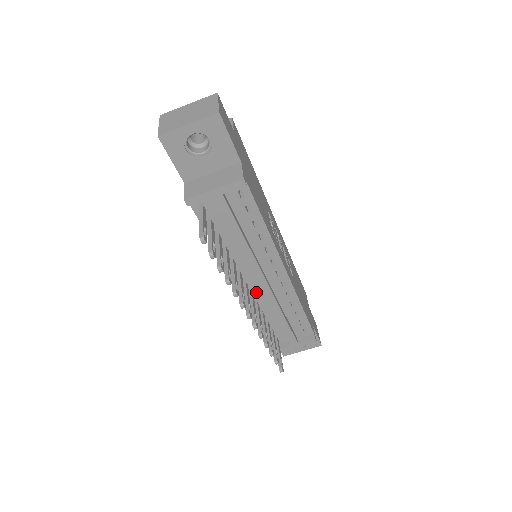
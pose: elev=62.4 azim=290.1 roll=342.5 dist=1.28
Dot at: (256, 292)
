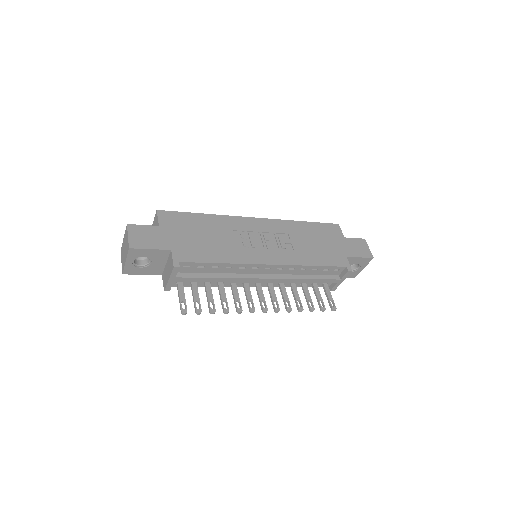
Dot at: occluded
